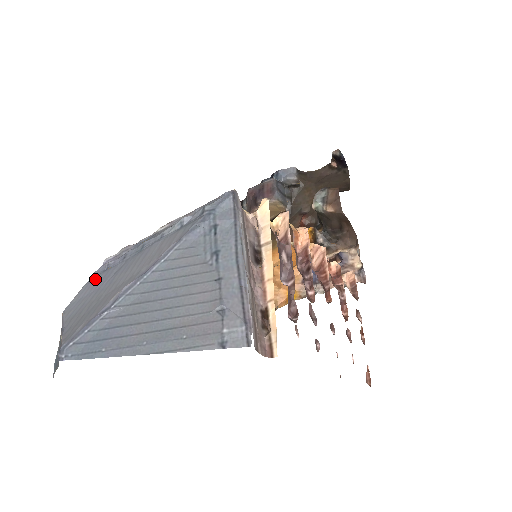
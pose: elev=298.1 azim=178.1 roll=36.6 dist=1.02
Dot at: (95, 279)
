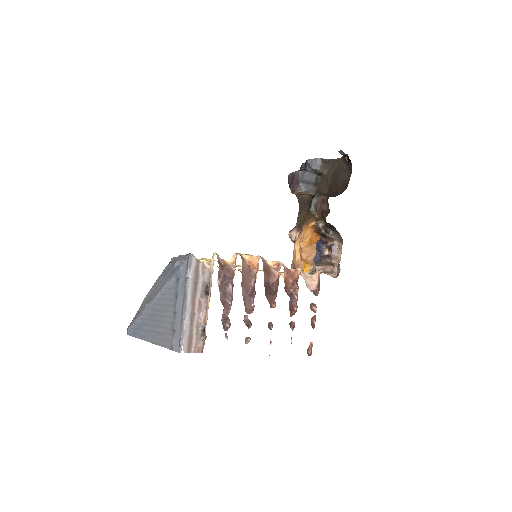
Dot at: (160, 276)
